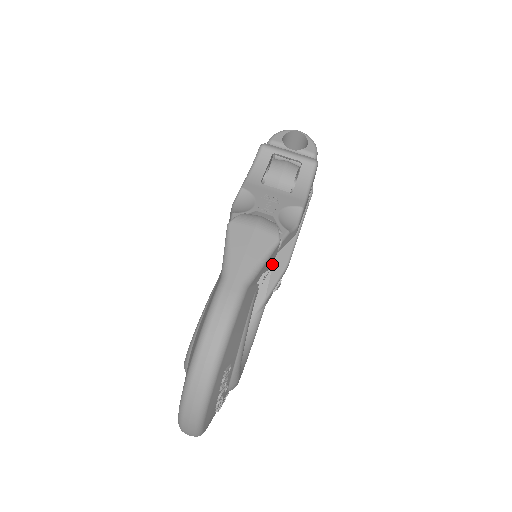
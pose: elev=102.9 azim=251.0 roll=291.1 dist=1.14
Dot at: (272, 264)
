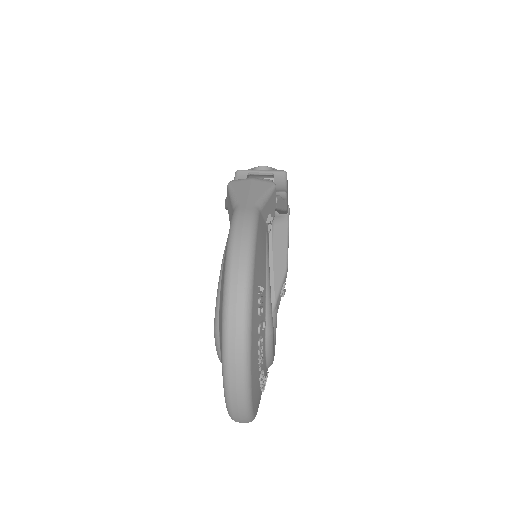
Dot at: (272, 267)
